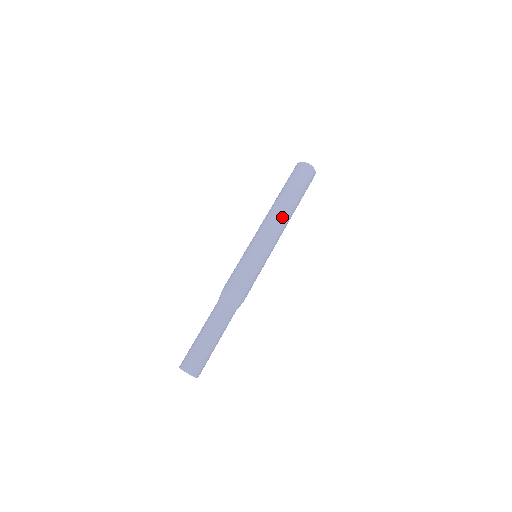
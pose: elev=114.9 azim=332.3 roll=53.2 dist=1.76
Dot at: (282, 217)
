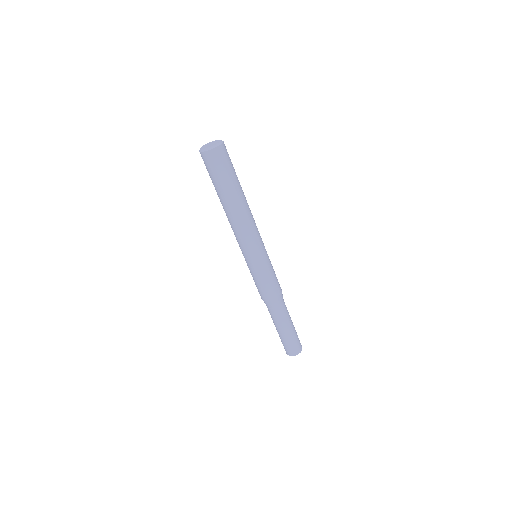
Dot at: (240, 221)
